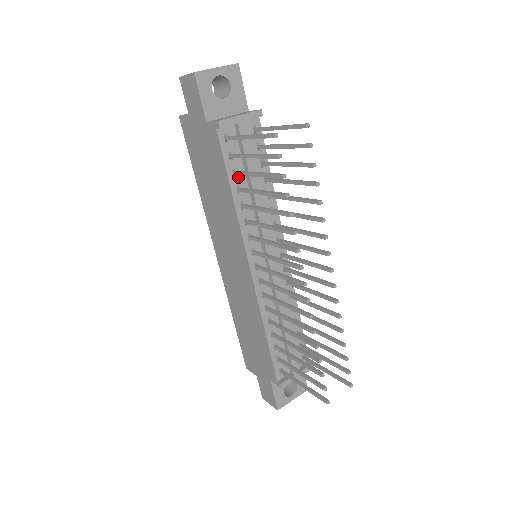
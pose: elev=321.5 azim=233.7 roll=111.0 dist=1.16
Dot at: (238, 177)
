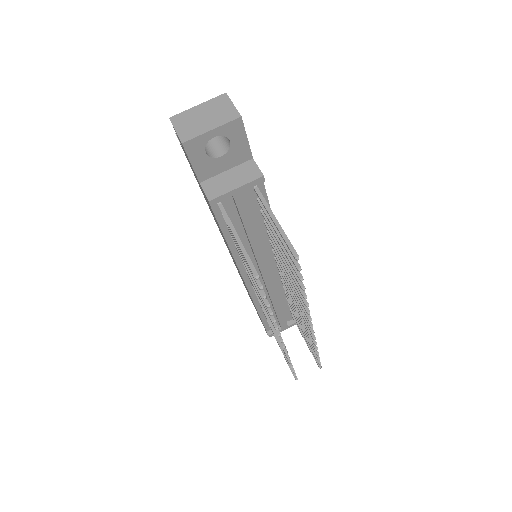
Dot at: occluded
